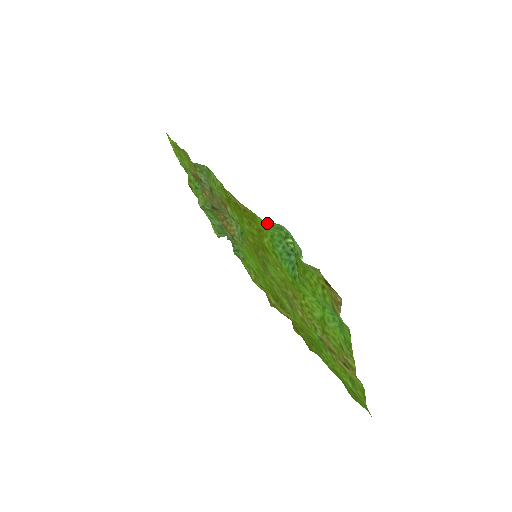
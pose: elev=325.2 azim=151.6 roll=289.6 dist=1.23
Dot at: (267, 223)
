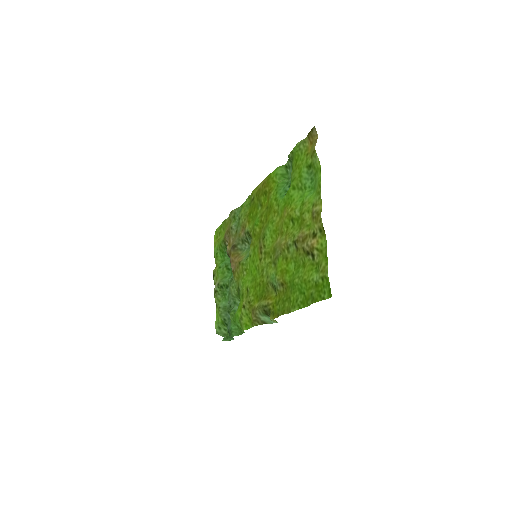
Dot at: (278, 168)
